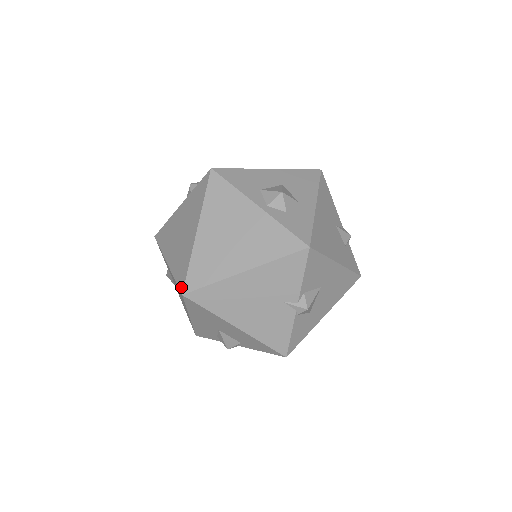
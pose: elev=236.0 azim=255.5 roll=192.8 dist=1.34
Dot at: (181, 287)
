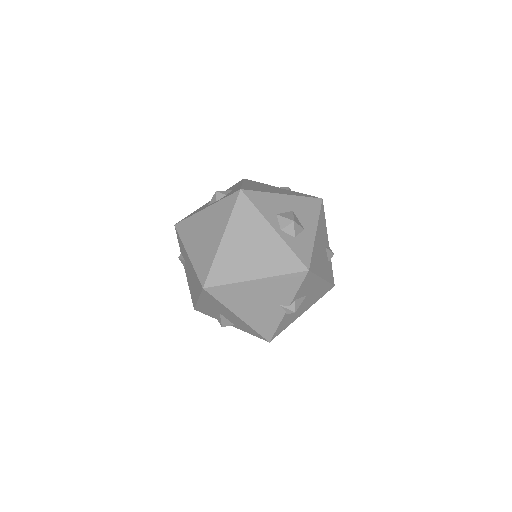
Dot at: (202, 281)
